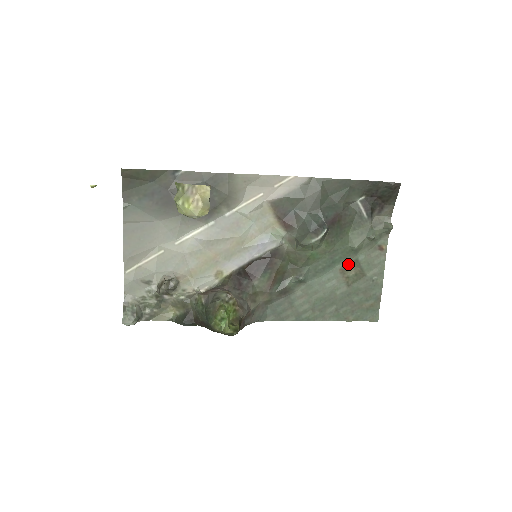
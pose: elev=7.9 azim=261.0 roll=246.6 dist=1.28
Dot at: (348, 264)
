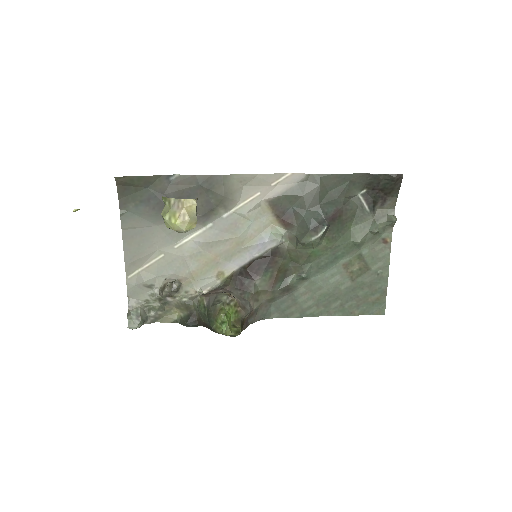
Dot at: (351, 259)
